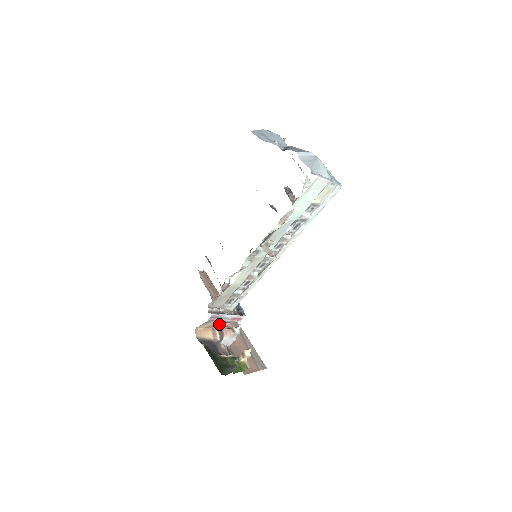
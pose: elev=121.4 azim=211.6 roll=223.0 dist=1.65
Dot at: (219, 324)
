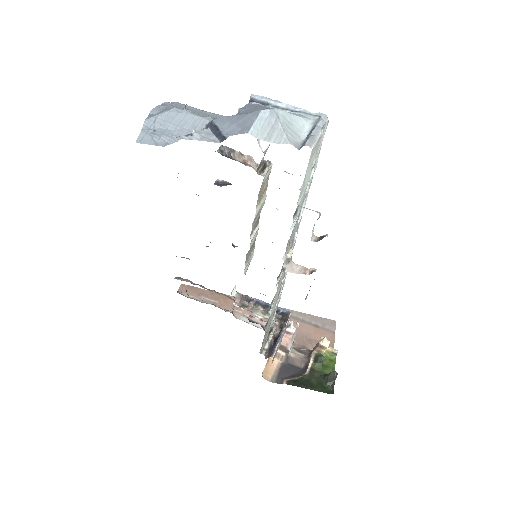
Dot at: occluded
